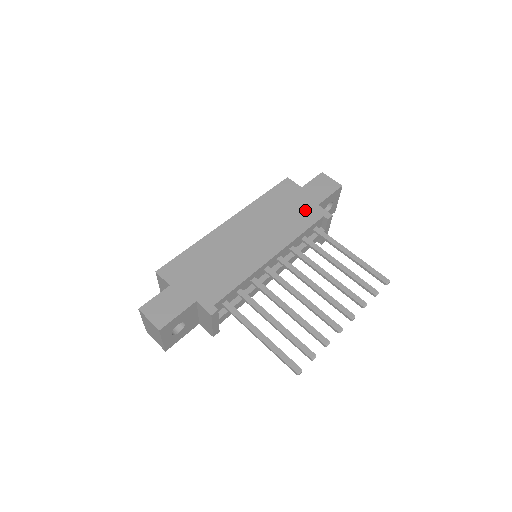
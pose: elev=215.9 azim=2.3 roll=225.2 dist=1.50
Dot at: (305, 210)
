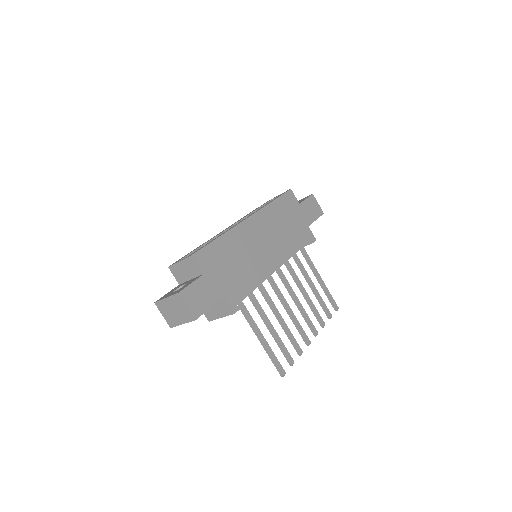
Dot at: (300, 228)
